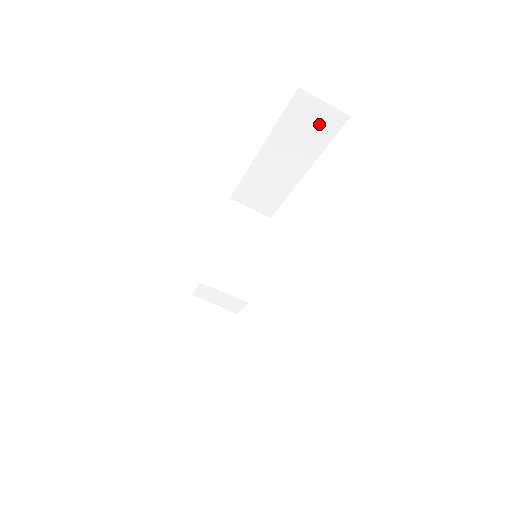
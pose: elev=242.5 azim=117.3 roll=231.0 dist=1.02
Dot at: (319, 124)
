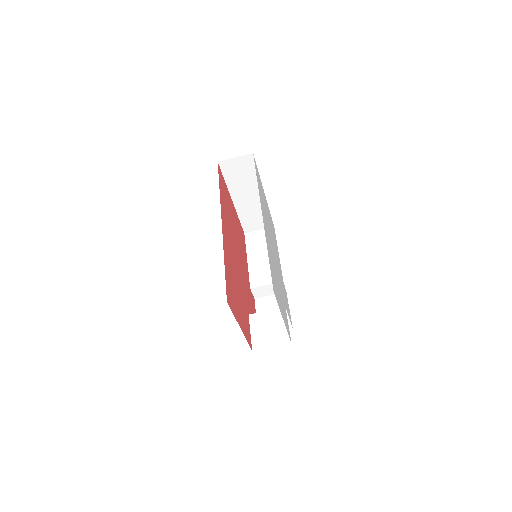
Dot at: (244, 168)
